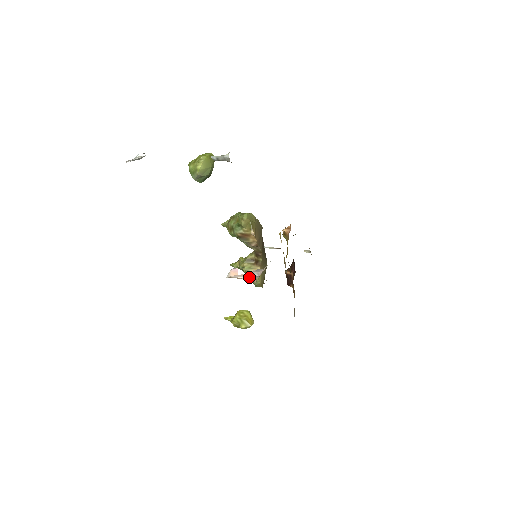
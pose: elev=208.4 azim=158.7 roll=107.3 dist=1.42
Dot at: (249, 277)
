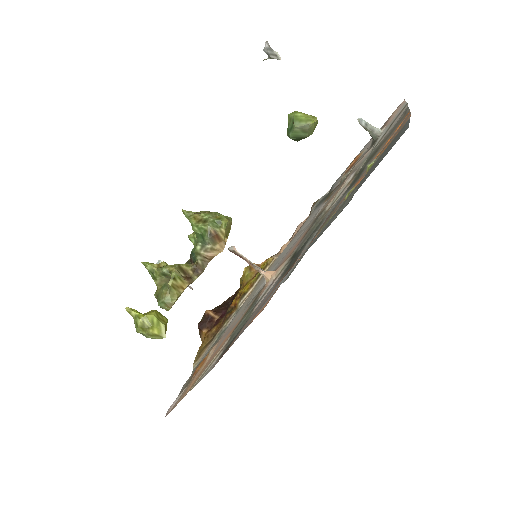
Dot at: occluded
